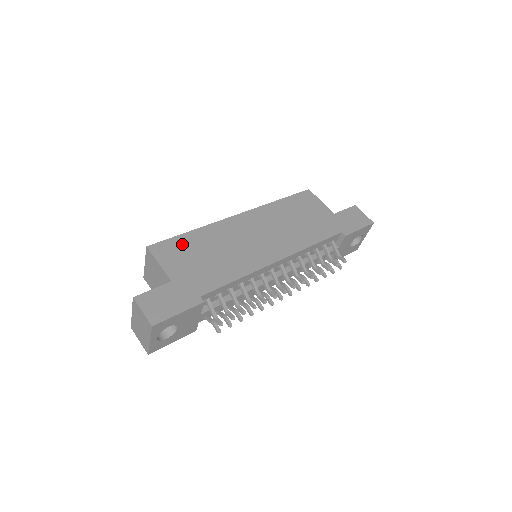
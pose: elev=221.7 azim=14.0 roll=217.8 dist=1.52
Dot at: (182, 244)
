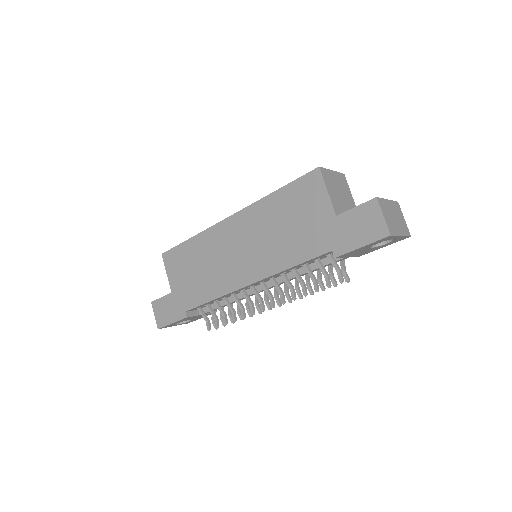
Dot at: (182, 254)
